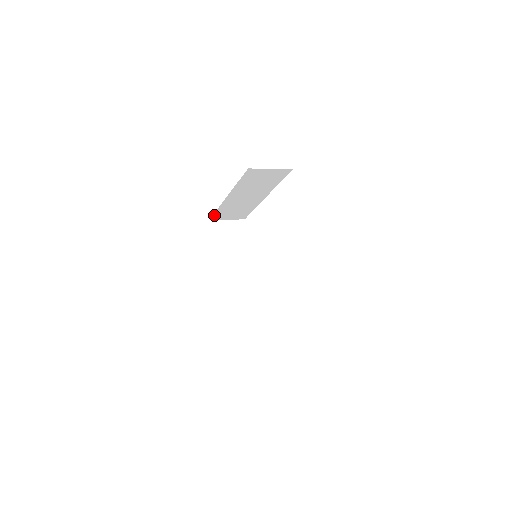
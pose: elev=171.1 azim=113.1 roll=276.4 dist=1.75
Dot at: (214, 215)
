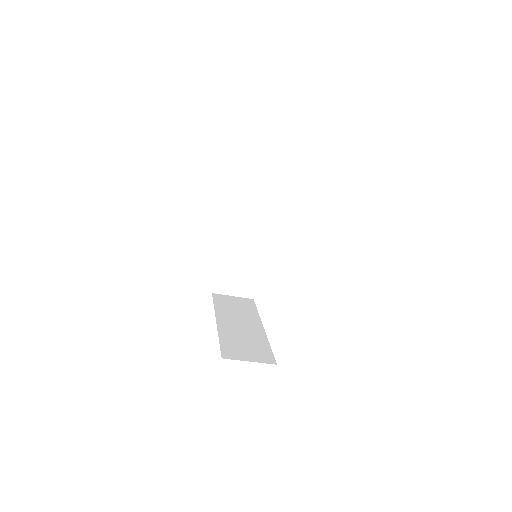
Dot at: (217, 279)
